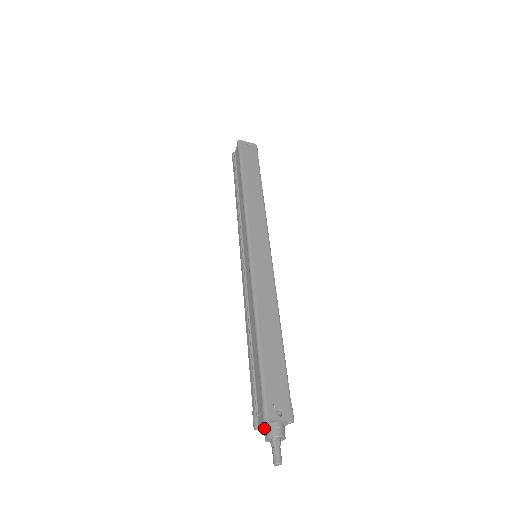
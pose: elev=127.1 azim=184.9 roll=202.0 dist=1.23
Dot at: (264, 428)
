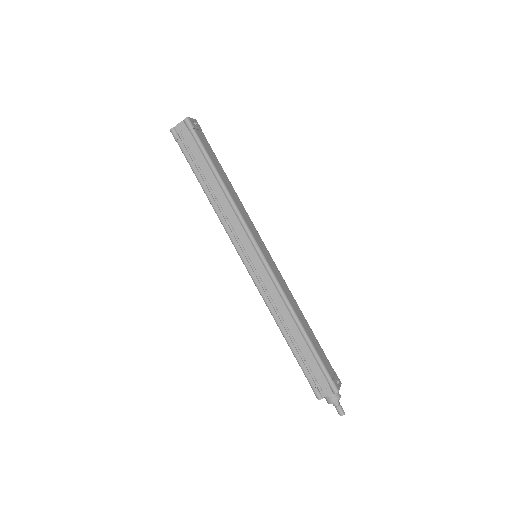
Dot at: (330, 397)
